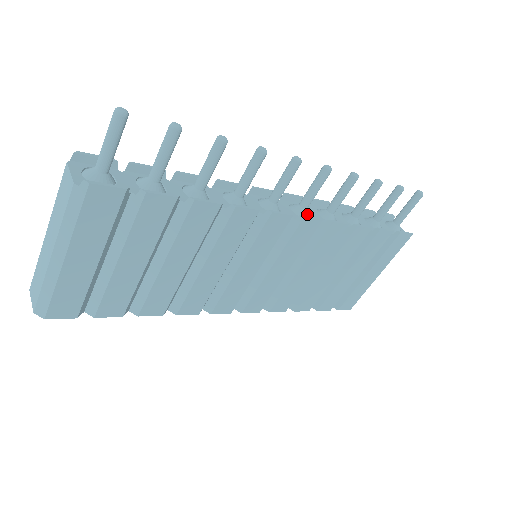
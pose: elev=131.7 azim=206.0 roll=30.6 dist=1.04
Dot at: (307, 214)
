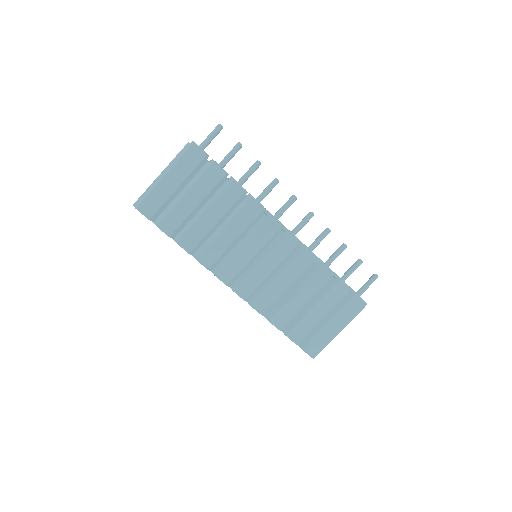
Dot at: occluded
